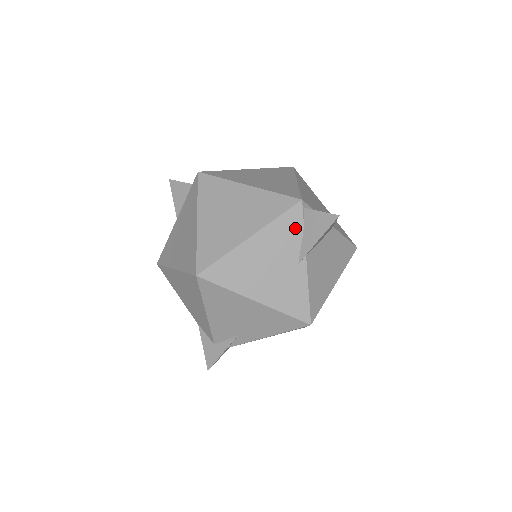
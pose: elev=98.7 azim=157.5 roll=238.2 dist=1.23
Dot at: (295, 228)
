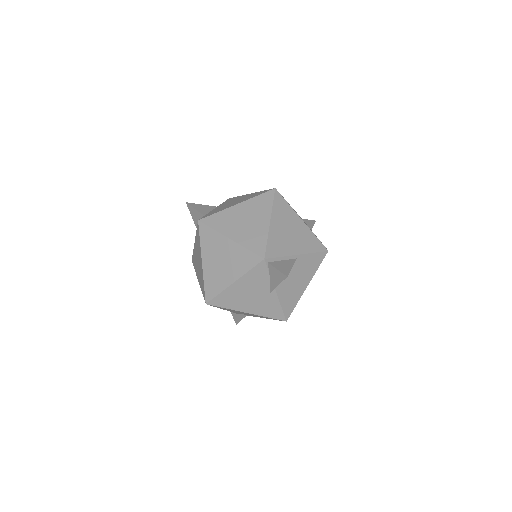
Dot at: (263, 275)
